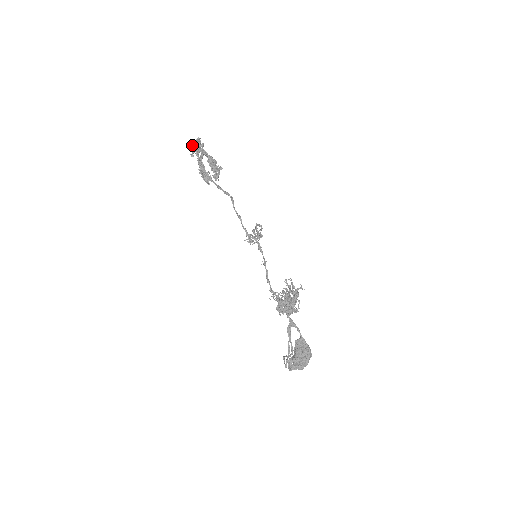
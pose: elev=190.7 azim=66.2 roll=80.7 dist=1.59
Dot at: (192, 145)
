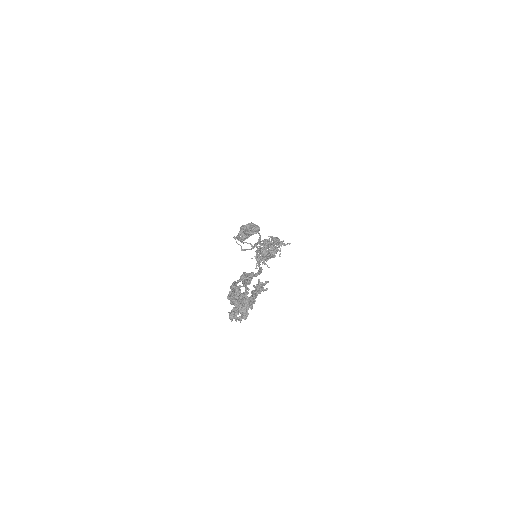
Dot at: (235, 316)
